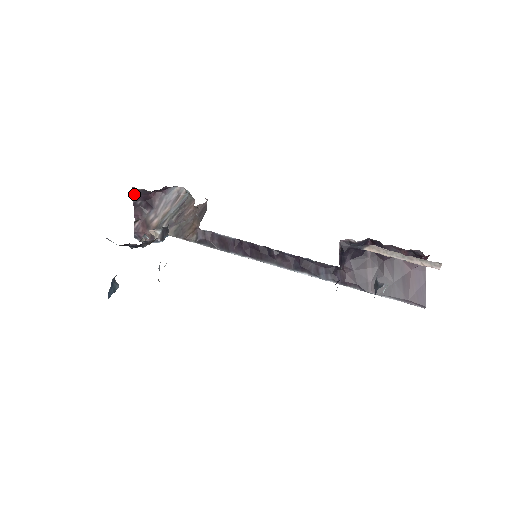
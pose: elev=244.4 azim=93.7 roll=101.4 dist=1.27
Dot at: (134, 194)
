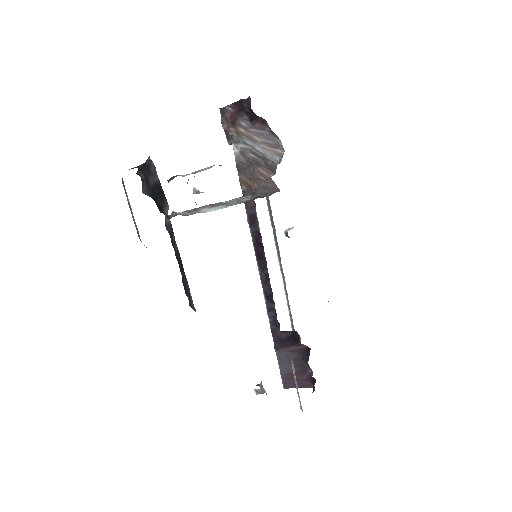
Dot at: (247, 99)
